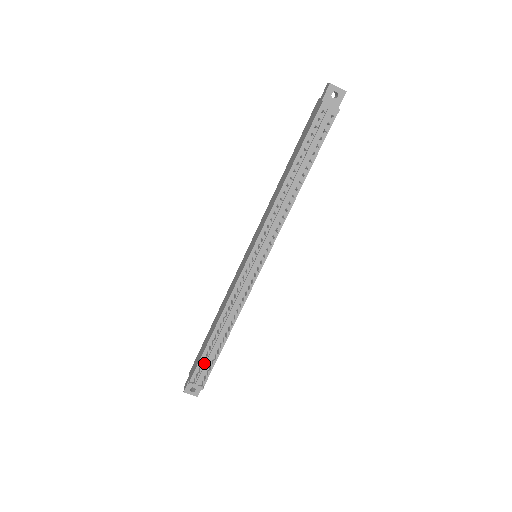
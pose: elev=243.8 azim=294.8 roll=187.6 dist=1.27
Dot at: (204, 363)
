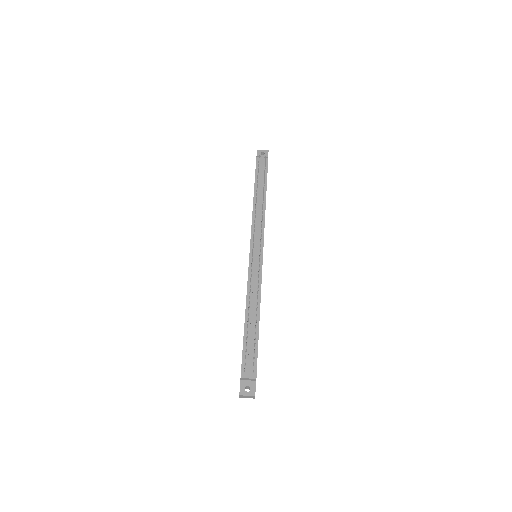
Dot at: (248, 351)
